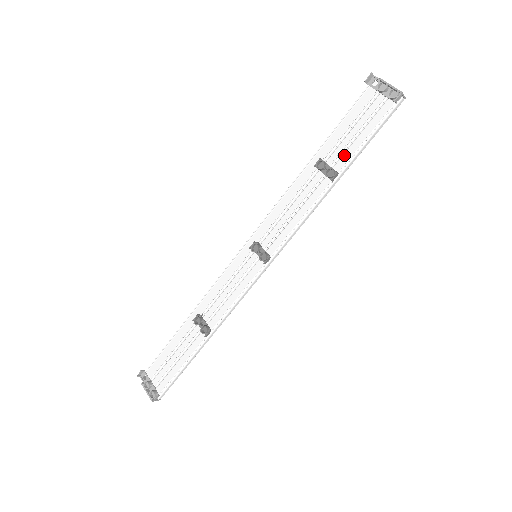
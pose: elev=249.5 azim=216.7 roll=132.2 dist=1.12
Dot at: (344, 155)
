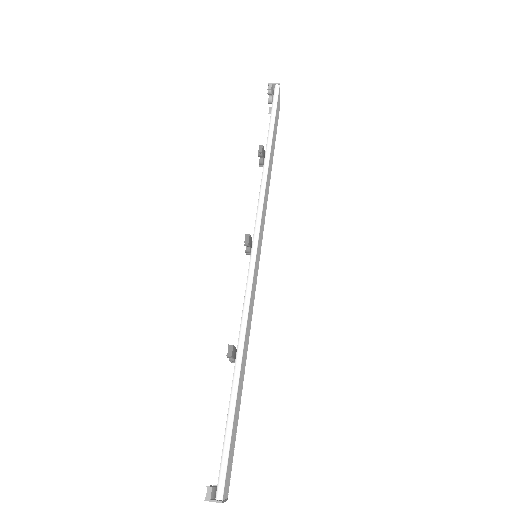
Dot at: occluded
